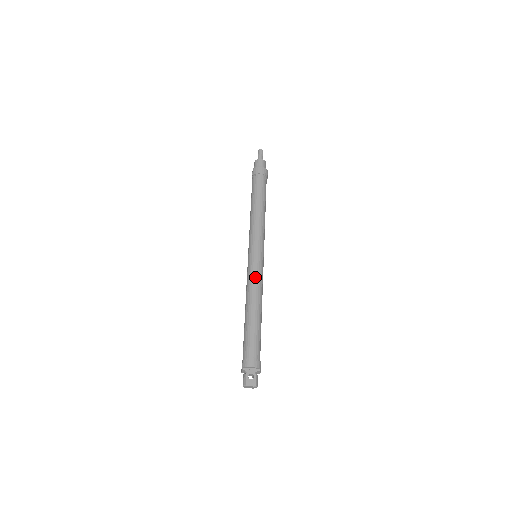
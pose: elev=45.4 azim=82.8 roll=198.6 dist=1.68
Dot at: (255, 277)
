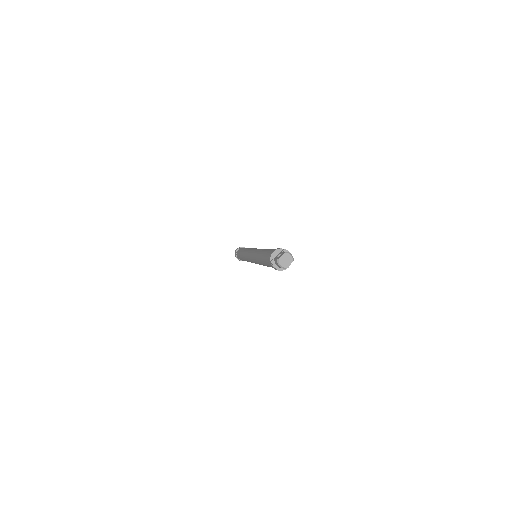
Dot at: (255, 251)
